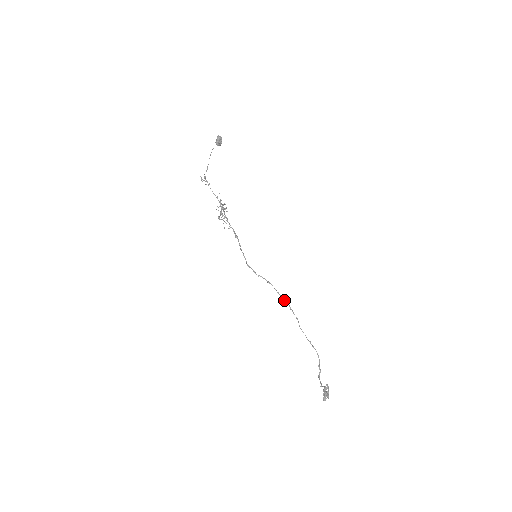
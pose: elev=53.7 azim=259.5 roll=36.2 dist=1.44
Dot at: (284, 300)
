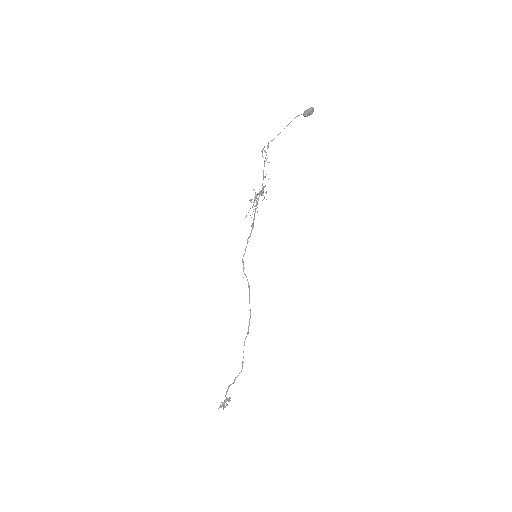
Dot at: (250, 310)
